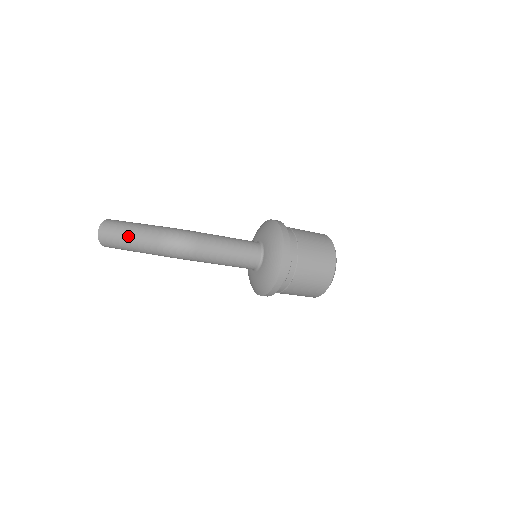
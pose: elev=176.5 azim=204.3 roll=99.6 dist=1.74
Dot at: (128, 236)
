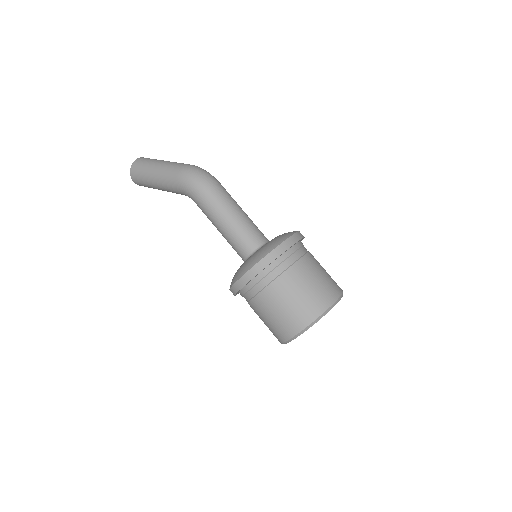
Dot at: (161, 161)
